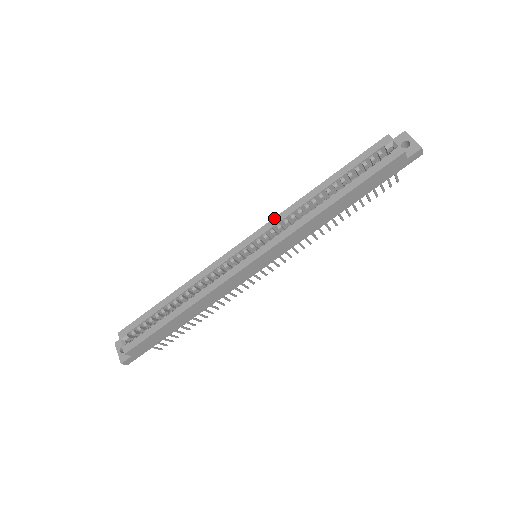
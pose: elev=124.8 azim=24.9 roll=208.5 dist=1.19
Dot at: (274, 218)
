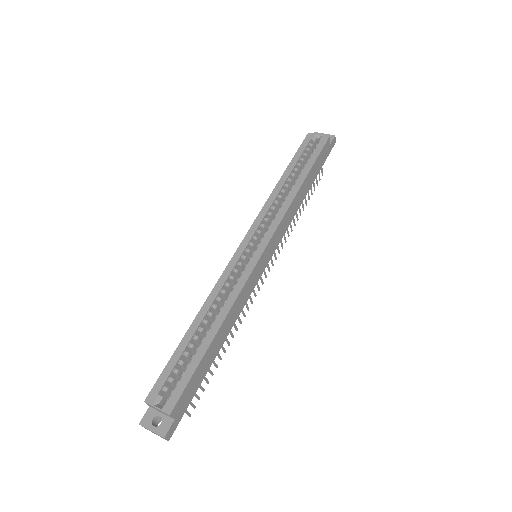
Dot at: (258, 215)
